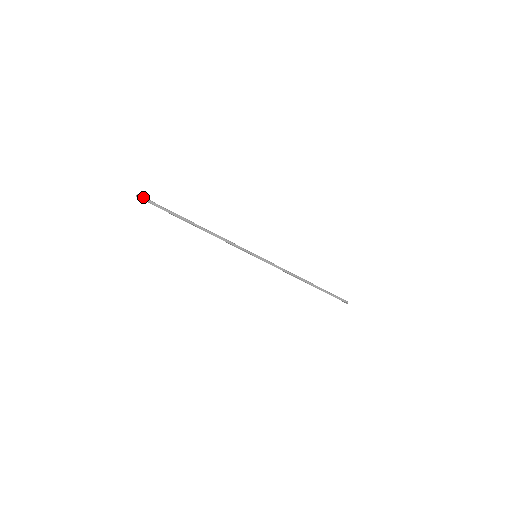
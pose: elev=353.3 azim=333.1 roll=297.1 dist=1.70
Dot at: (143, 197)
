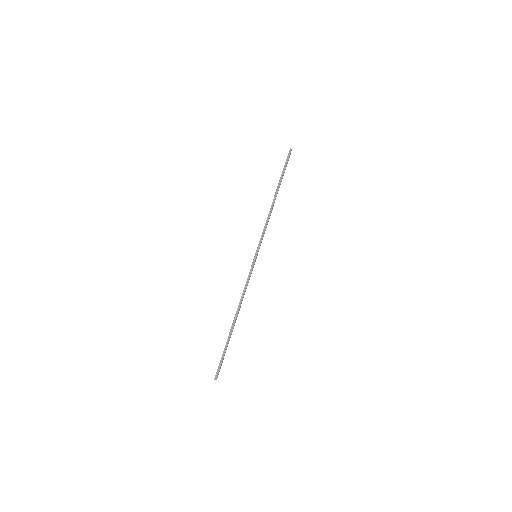
Dot at: occluded
